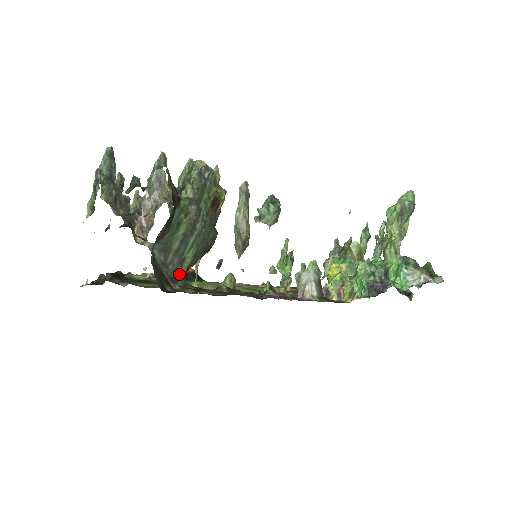
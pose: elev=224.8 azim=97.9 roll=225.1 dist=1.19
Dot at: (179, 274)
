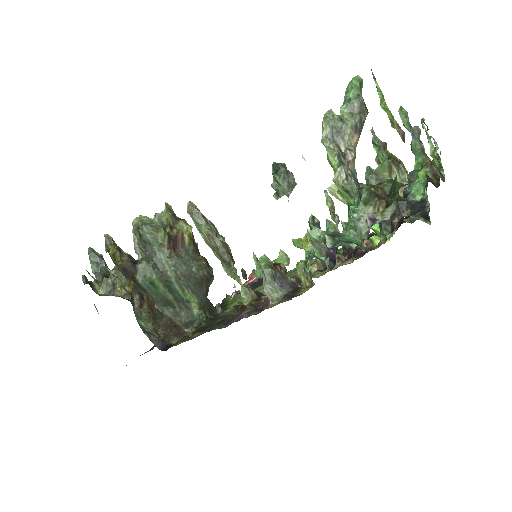
Dot at: (193, 315)
